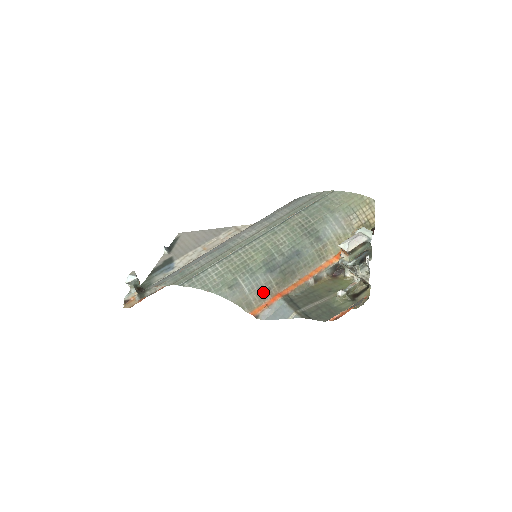
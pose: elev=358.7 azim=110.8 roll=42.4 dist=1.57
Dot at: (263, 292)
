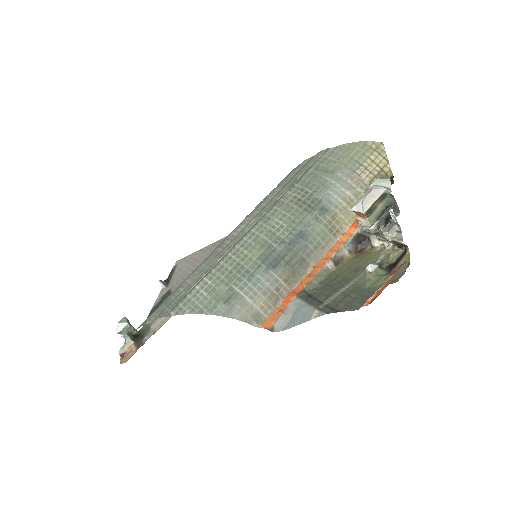
Dot at: (270, 296)
